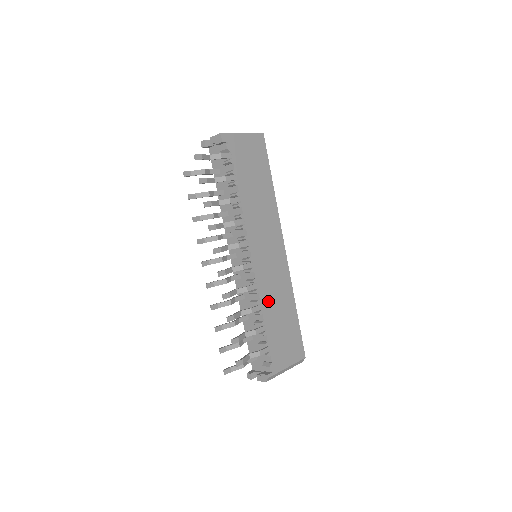
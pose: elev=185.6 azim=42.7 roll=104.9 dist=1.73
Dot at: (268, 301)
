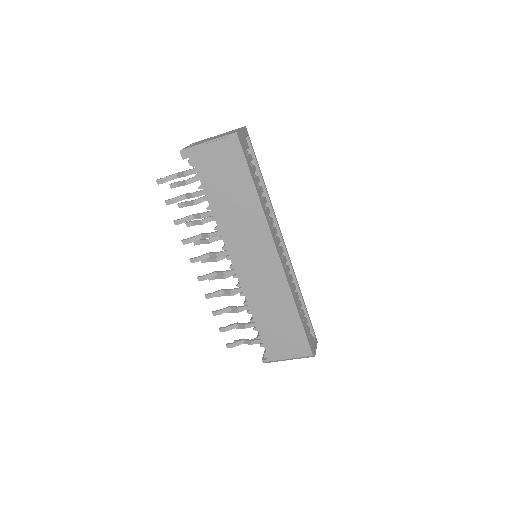
Dot at: (258, 303)
